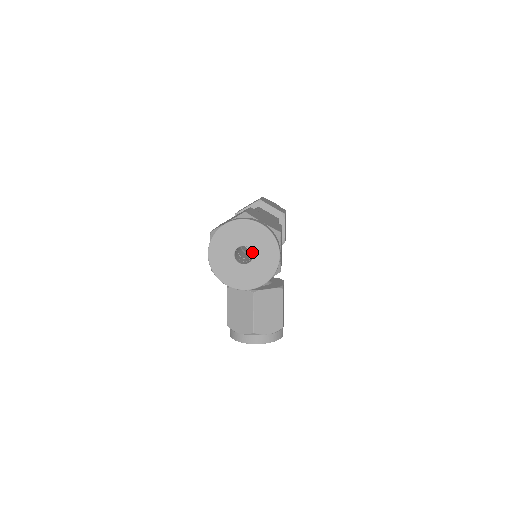
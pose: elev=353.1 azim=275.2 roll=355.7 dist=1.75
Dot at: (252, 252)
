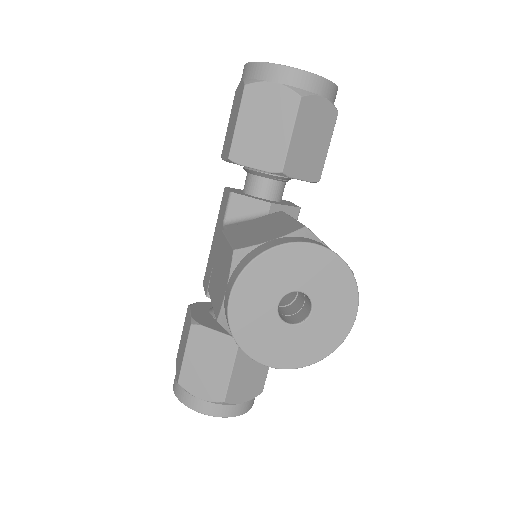
Dot at: occluded
